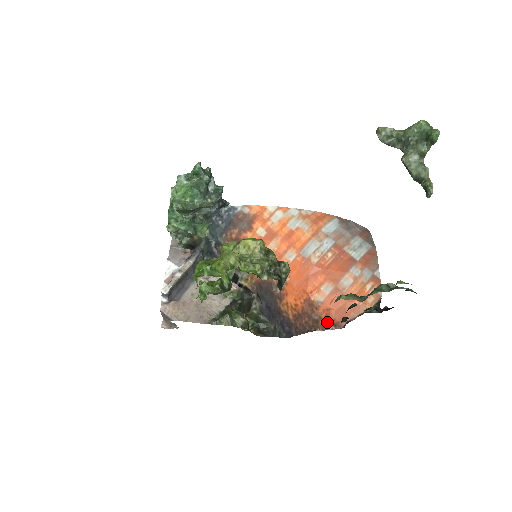
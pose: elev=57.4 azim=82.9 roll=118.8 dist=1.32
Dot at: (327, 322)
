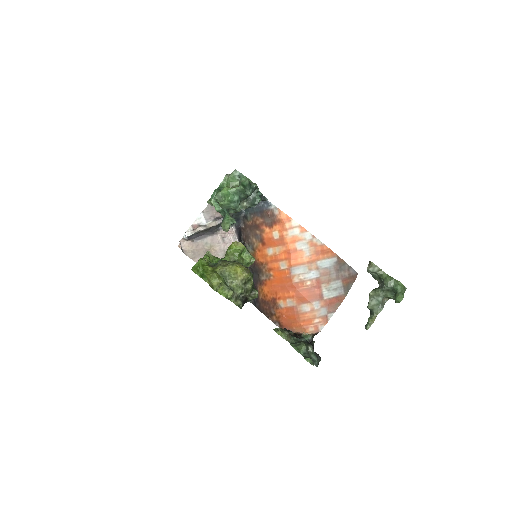
Dot at: (277, 320)
